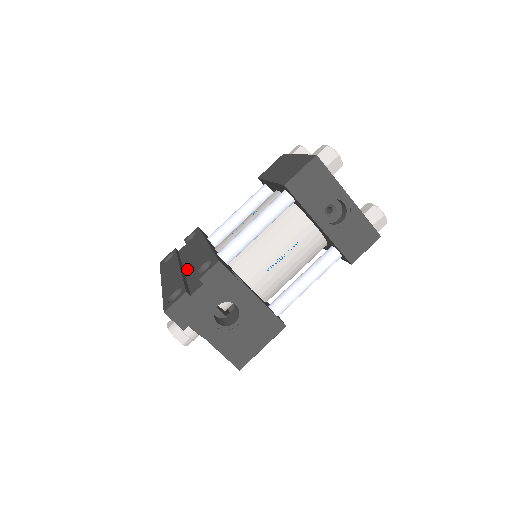
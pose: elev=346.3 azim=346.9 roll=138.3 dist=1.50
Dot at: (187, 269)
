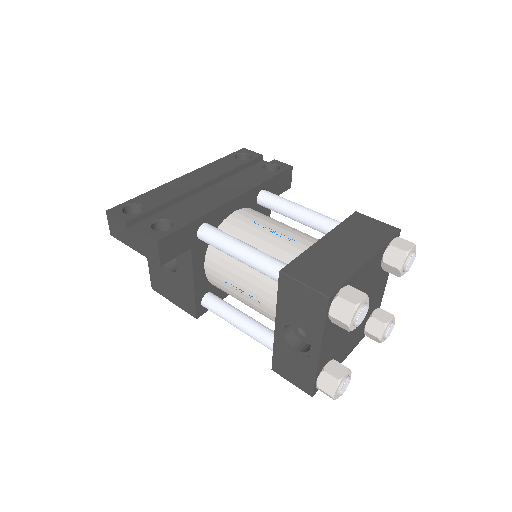
Dot at: (198, 195)
